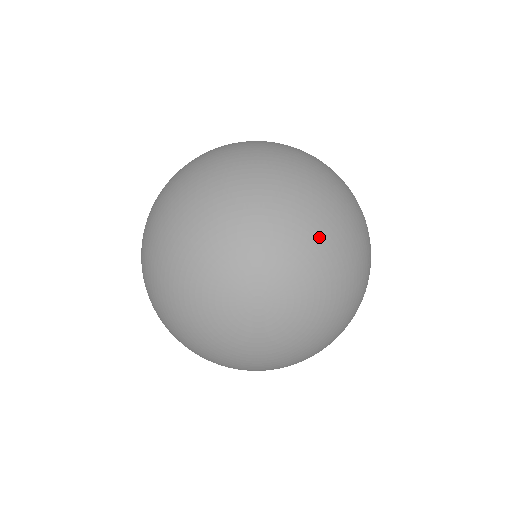
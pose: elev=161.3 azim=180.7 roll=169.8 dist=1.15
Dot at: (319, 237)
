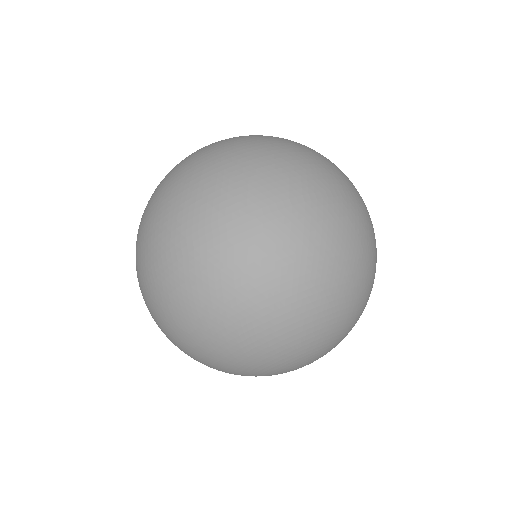
Dot at: (326, 324)
